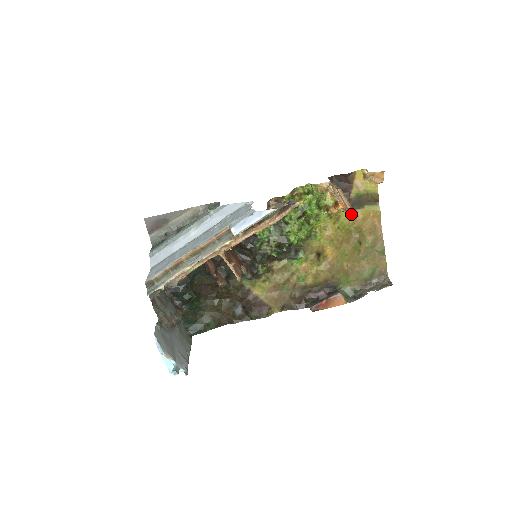
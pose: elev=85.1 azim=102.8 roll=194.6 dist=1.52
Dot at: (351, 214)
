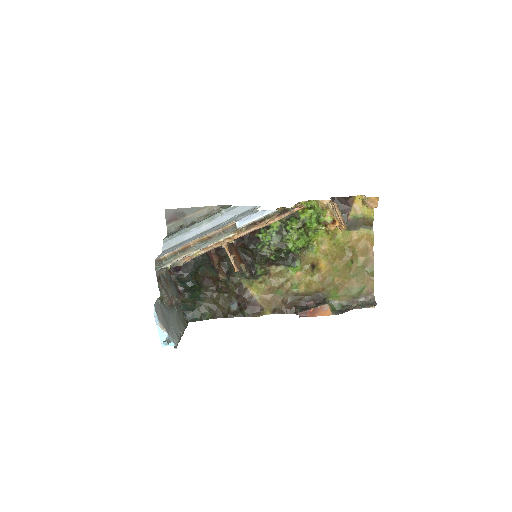
Dot at: (347, 234)
